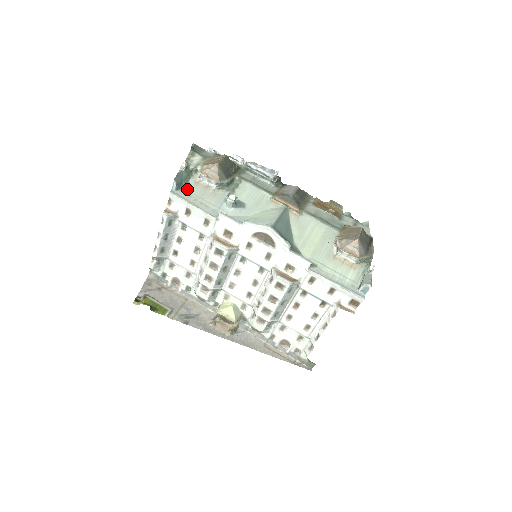
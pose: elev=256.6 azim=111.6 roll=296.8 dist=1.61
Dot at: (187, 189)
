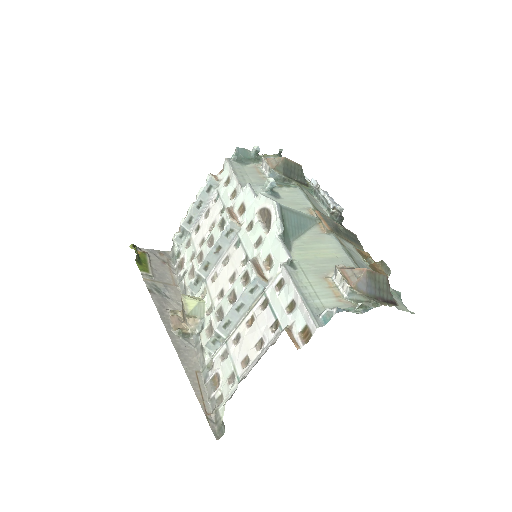
Dot at: (243, 165)
